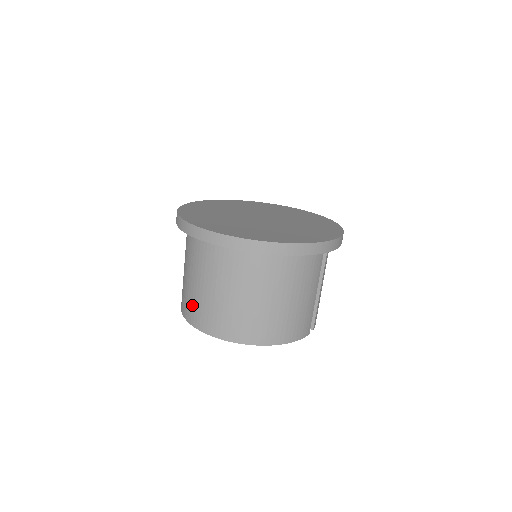
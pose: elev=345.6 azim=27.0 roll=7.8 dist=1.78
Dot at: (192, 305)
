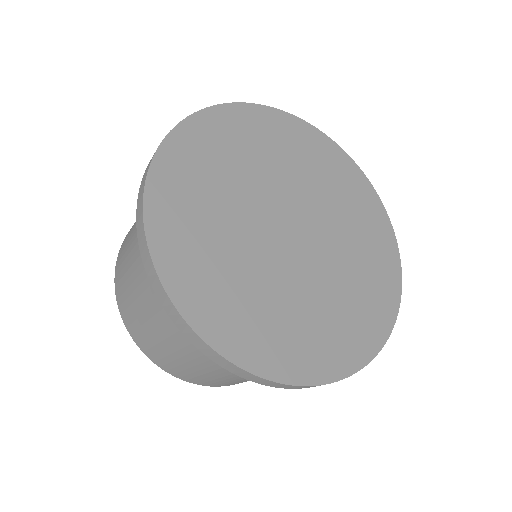
Dot at: (135, 321)
